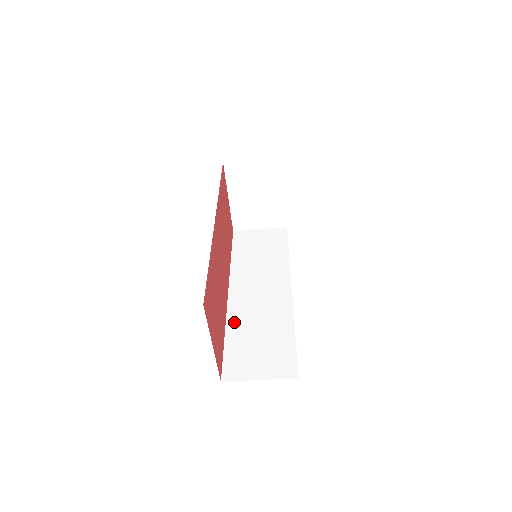
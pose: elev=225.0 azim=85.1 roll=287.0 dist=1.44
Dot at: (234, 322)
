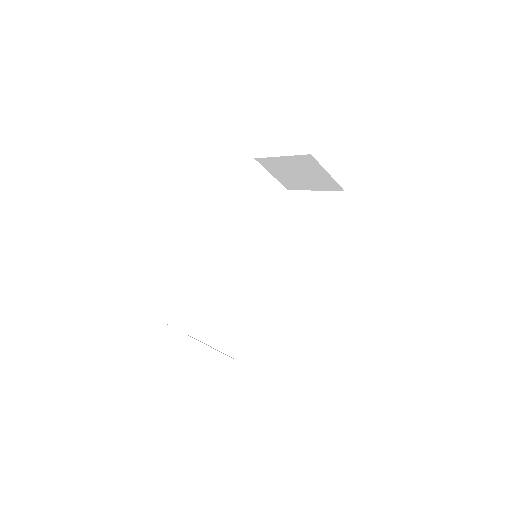
Dot at: (199, 272)
